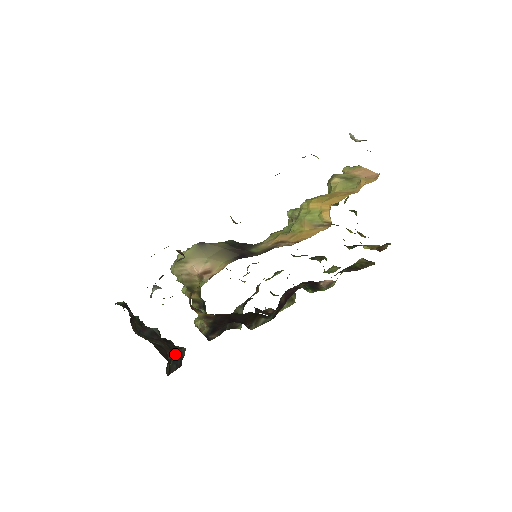
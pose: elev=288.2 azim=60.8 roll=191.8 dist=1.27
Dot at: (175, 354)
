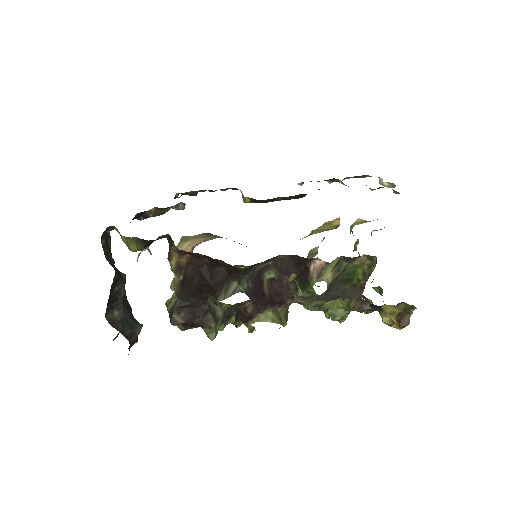
Dot at: (129, 317)
